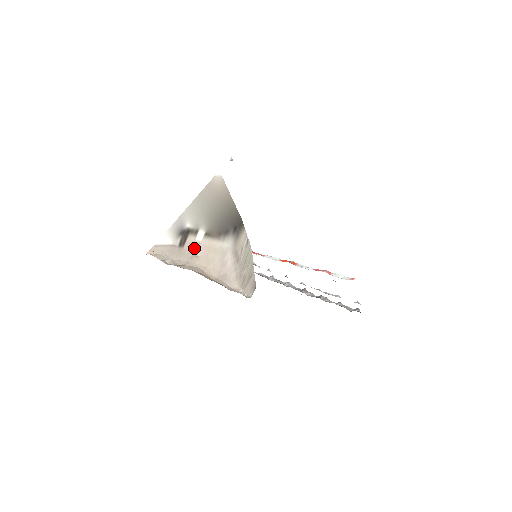
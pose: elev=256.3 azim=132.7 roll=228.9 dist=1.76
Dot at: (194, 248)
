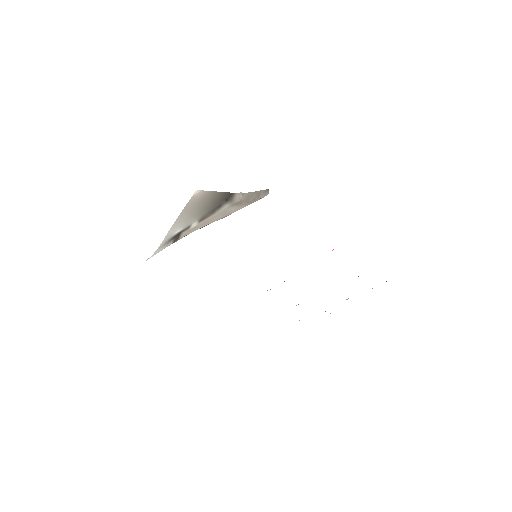
Dot at: (191, 231)
